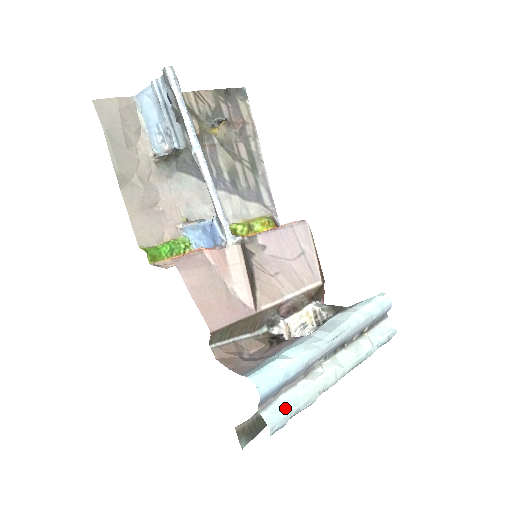
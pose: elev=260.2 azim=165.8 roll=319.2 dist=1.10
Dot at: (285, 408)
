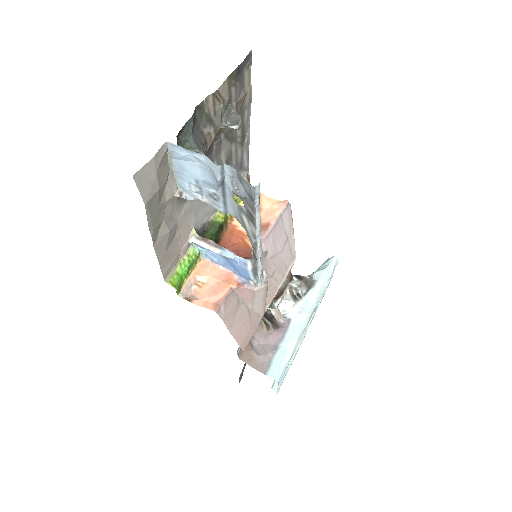
Dot at: occluded
